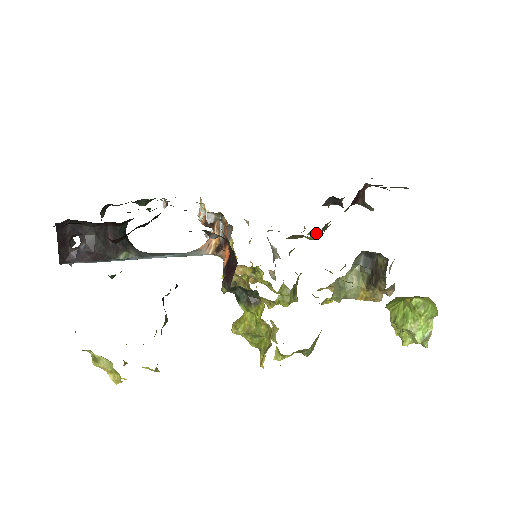
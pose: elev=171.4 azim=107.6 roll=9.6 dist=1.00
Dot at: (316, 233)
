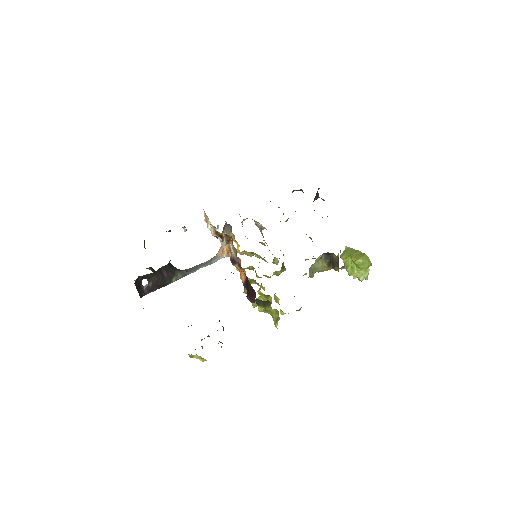
Dot at: occluded
